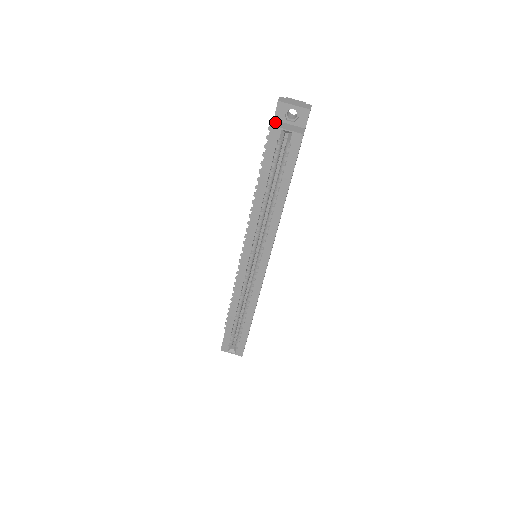
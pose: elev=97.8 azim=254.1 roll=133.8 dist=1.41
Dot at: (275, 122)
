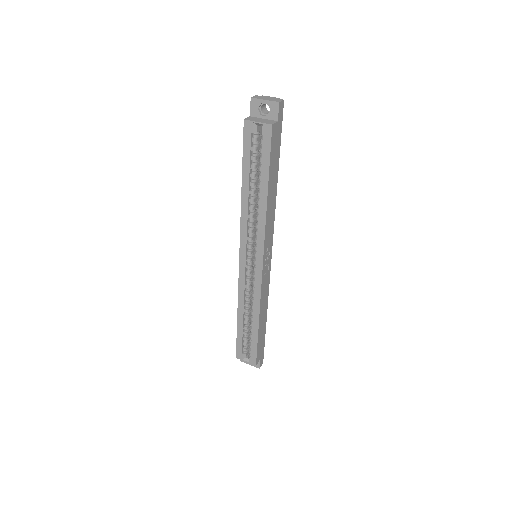
Dot at: (250, 117)
